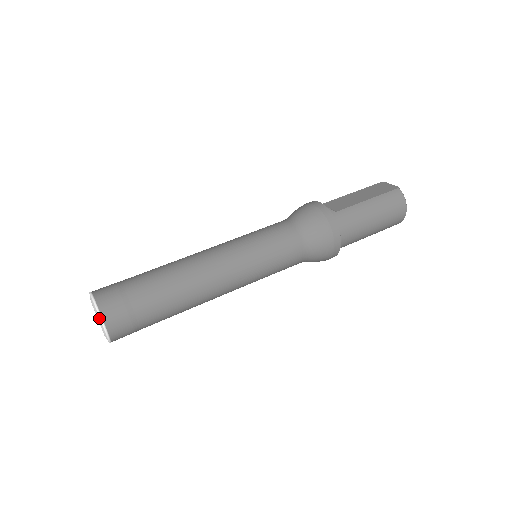
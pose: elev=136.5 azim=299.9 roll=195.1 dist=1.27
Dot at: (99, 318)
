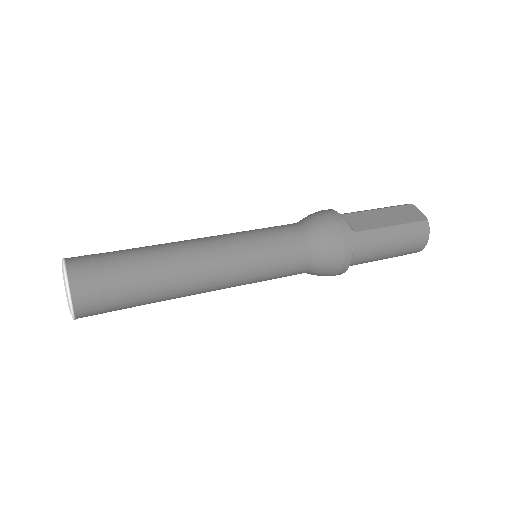
Dot at: (68, 297)
